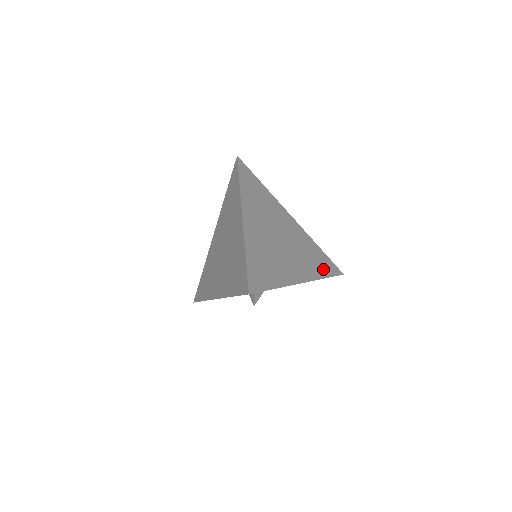
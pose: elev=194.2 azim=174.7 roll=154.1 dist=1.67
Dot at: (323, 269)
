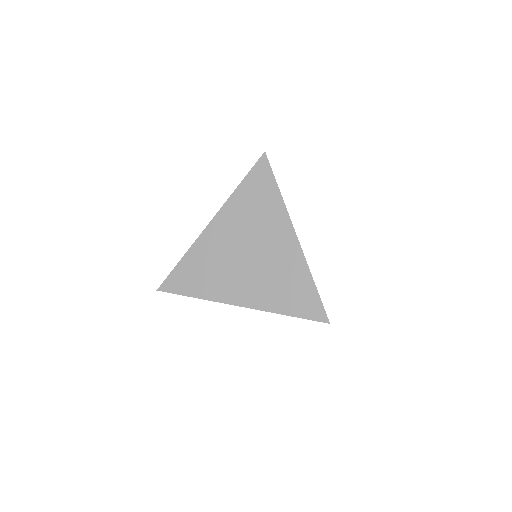
Dot at: occluded
